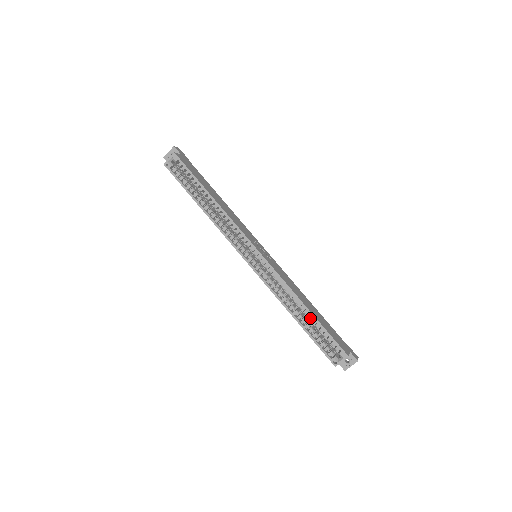
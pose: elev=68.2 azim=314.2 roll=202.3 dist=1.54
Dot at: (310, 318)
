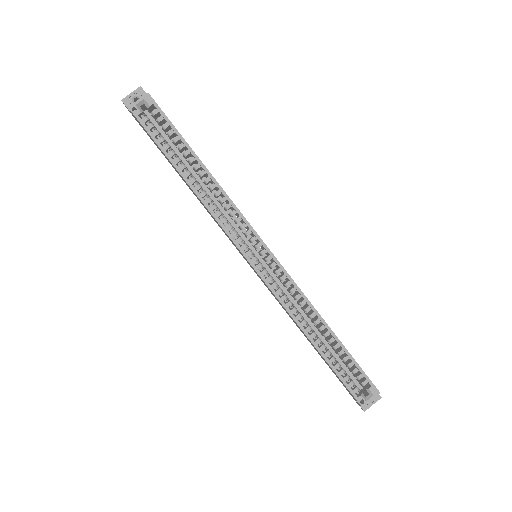
Dot at: (325, 342)
